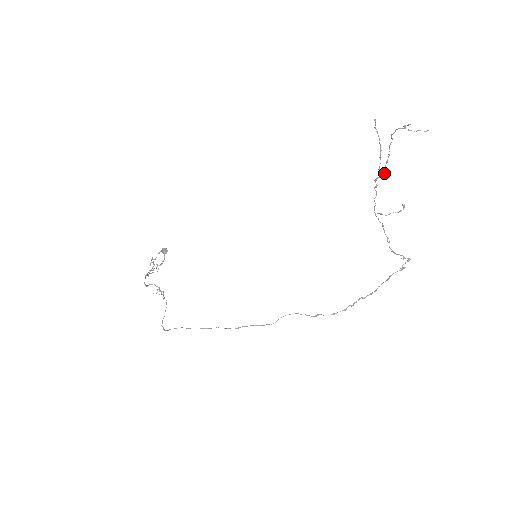
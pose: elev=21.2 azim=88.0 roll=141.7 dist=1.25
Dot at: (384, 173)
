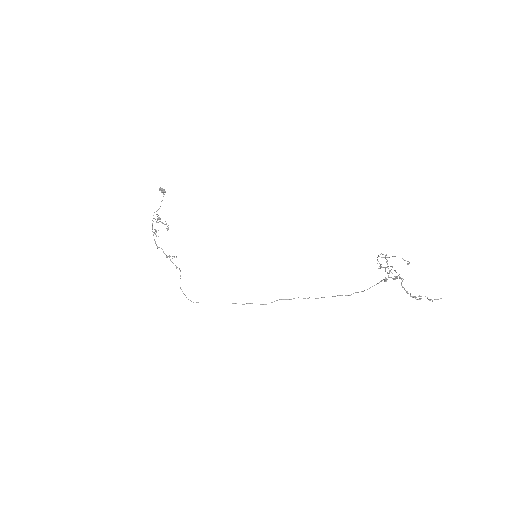
Dot at: occluded
